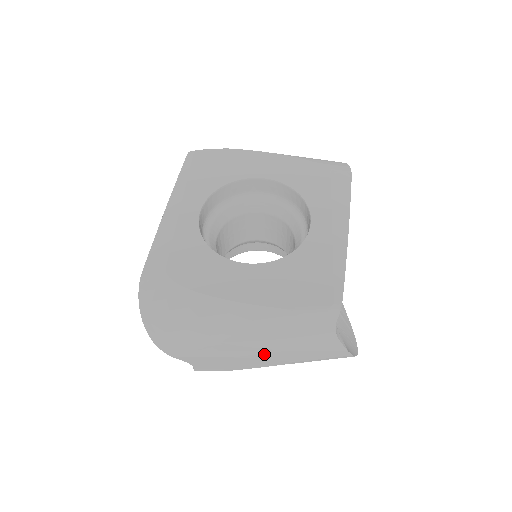
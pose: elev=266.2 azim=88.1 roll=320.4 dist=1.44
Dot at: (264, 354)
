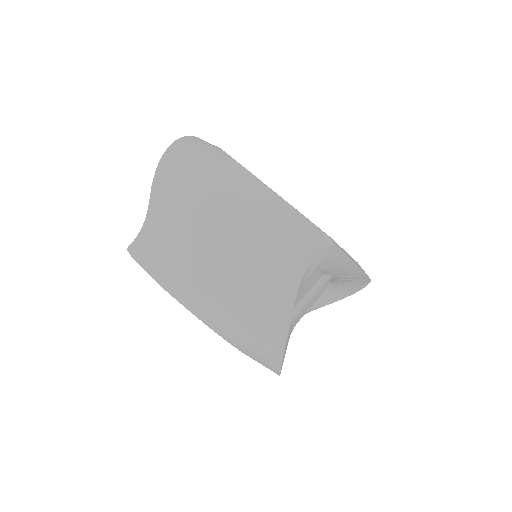
Dot at: (221, 250)
